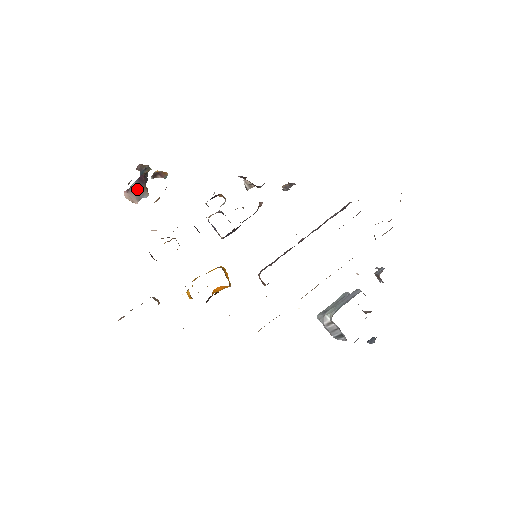
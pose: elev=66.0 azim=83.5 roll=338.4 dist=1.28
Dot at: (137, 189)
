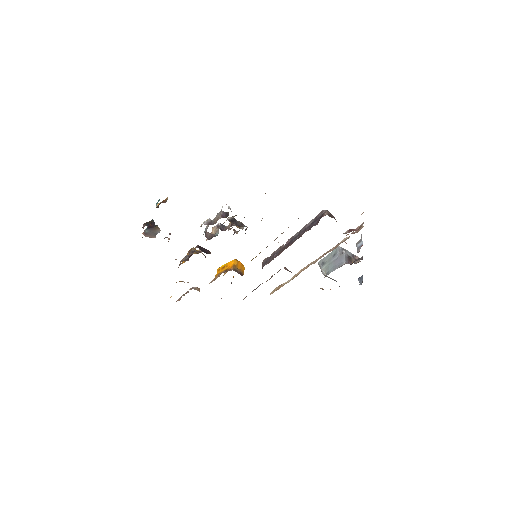
Dot at: (150, 232)
